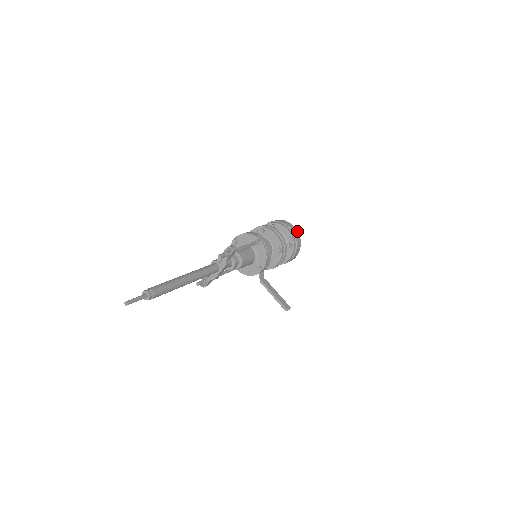
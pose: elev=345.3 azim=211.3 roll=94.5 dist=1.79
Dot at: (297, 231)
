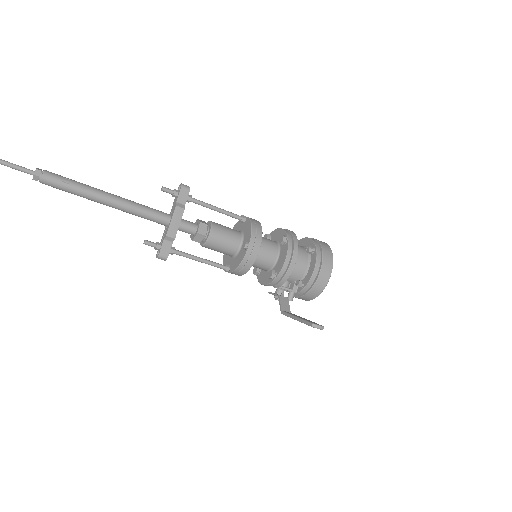
Dot at: (326, 243)
